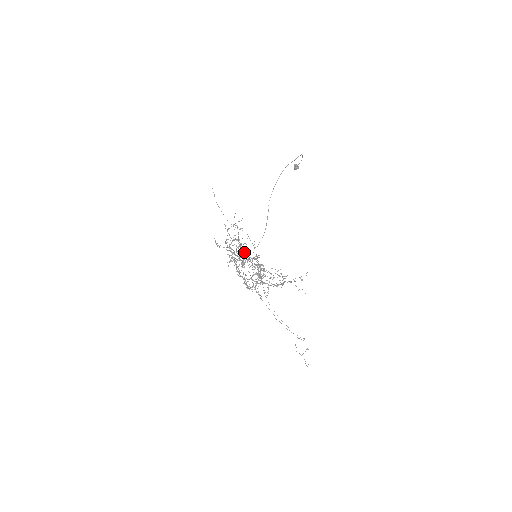
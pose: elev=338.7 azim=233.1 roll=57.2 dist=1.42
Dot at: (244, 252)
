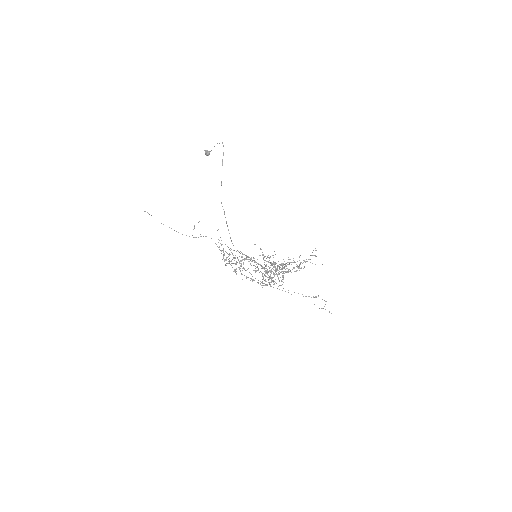
Dot at: (245, 259)
